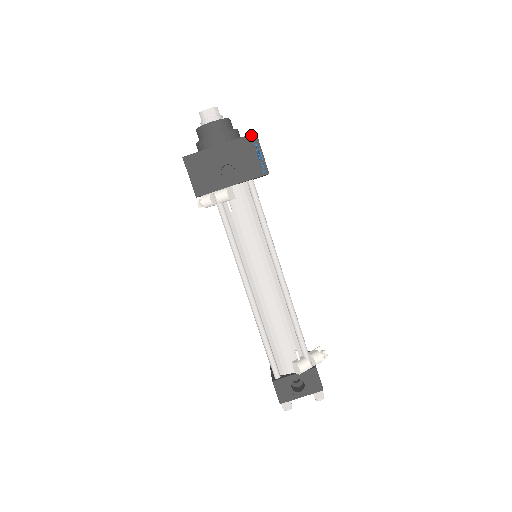
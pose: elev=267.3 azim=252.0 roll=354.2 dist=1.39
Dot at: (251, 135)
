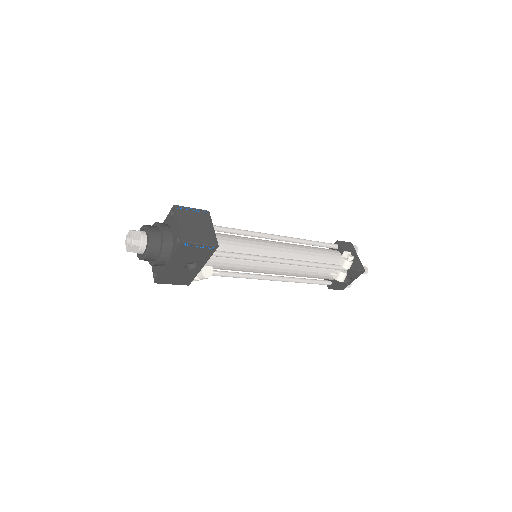
Dot at: (180, 245)
